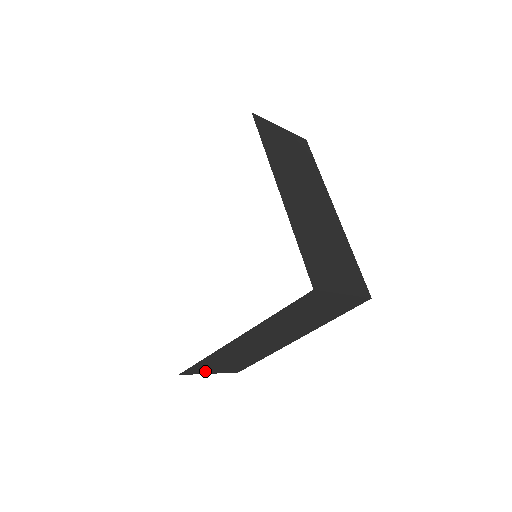
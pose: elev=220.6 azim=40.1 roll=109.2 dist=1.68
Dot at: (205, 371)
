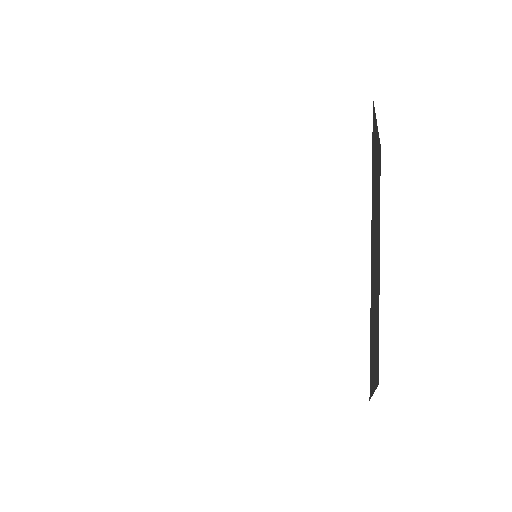
Dot at: occluded
